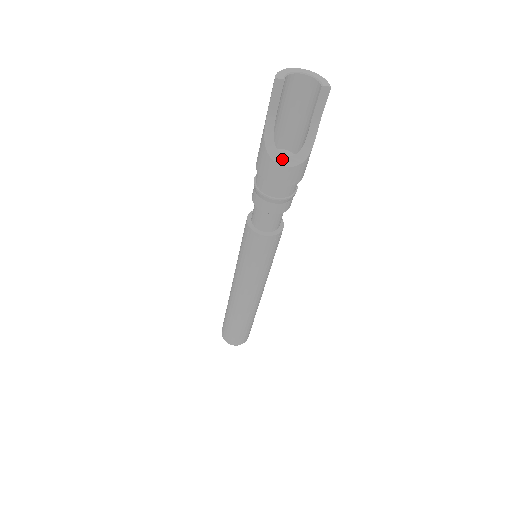
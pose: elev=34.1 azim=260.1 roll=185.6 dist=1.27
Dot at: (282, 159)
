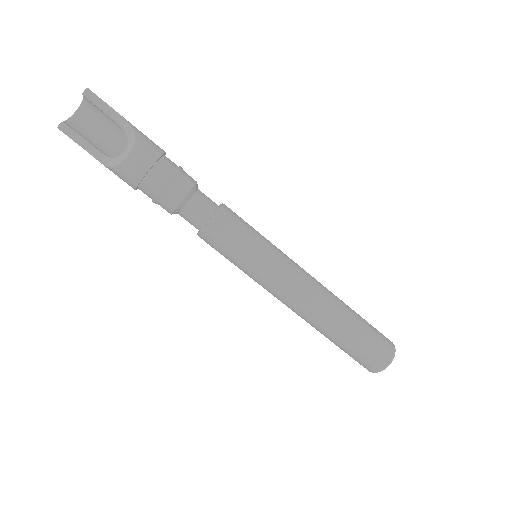
Dot at: (122, 158)
